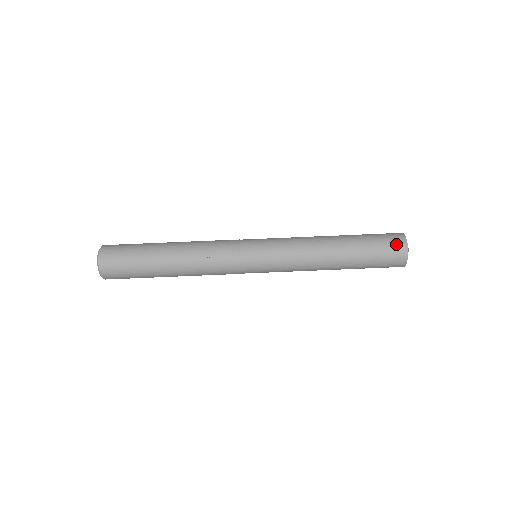
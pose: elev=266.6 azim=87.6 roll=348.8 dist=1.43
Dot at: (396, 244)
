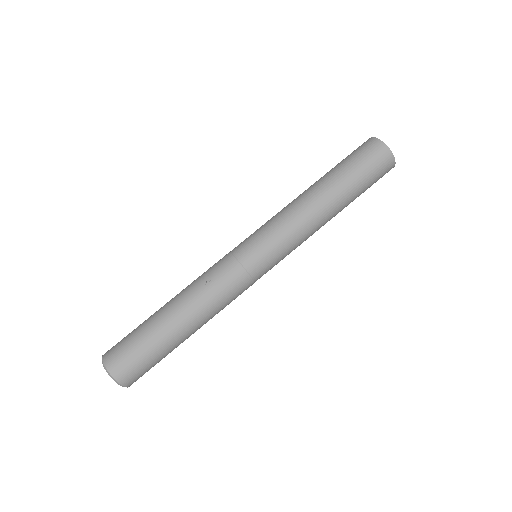
Dot at: (366, 145)
